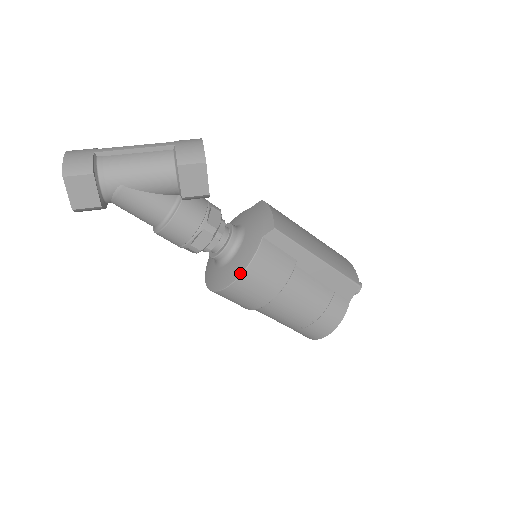
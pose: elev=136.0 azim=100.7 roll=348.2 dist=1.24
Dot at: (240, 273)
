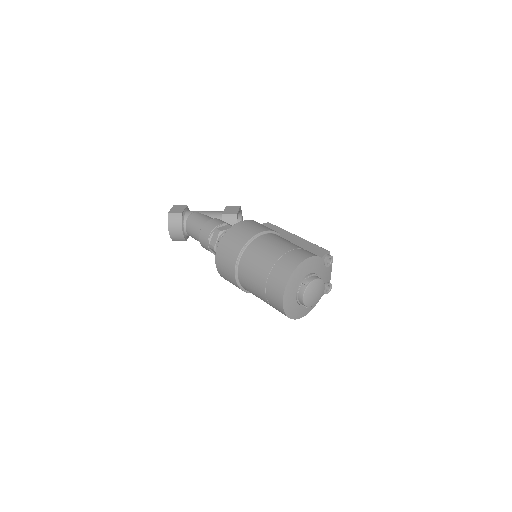
Dot at: (240, 222)
